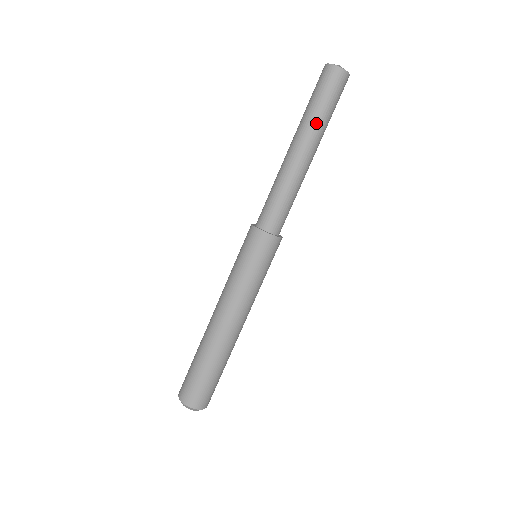
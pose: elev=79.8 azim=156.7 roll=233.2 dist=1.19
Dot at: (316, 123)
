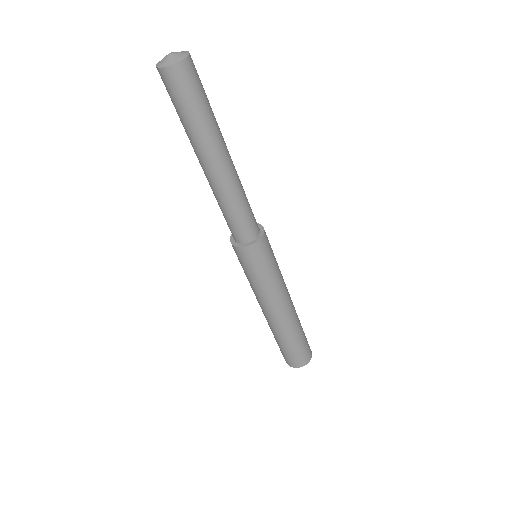
Dot at: (193, 136)
